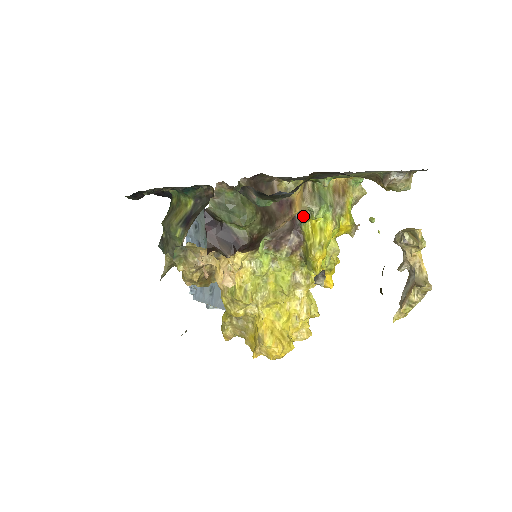
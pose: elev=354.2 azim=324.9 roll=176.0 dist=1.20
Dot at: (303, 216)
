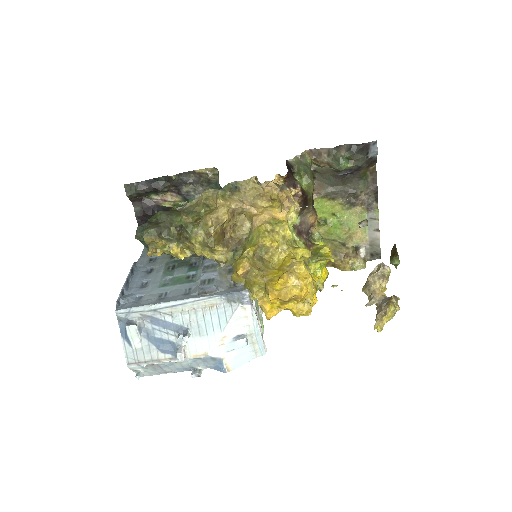
Dot at: (310, 237)
